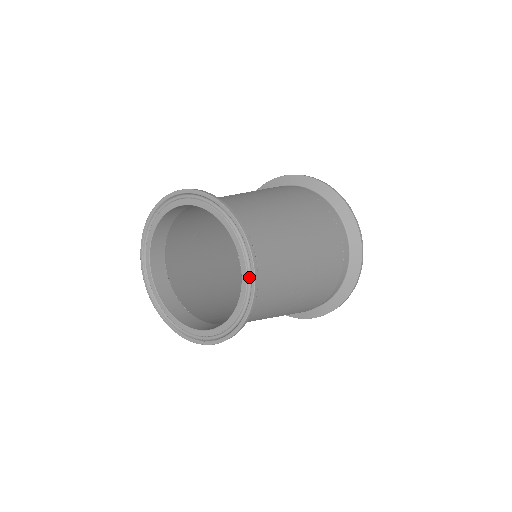
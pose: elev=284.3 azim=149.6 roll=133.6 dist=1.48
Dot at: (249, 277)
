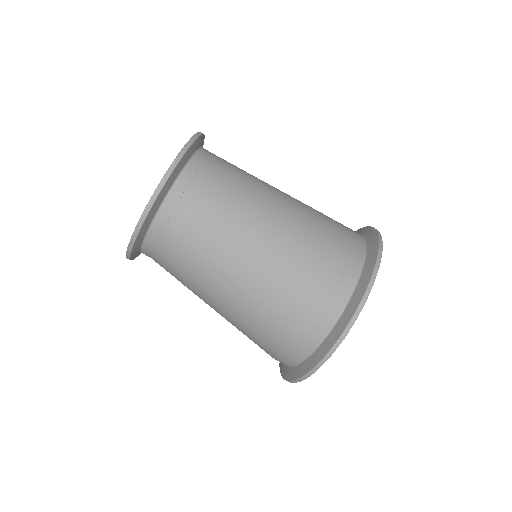
Dot at: occluded
